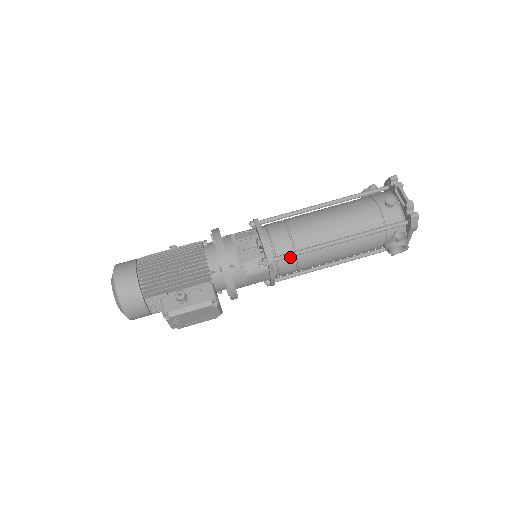
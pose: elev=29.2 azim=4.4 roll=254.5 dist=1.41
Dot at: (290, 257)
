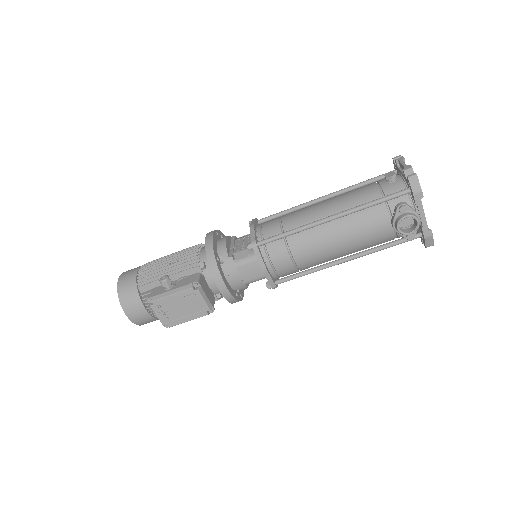
Dot at: (279, 242)
